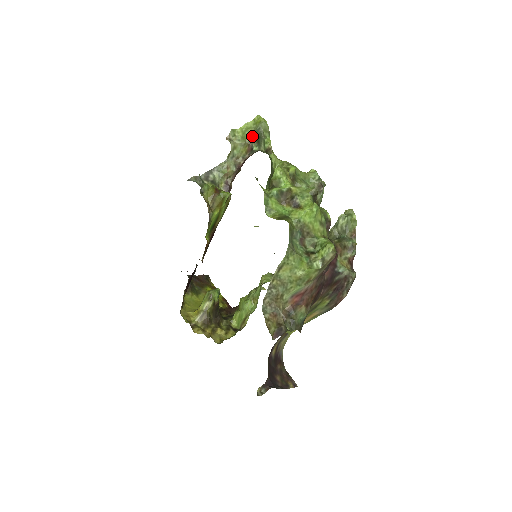
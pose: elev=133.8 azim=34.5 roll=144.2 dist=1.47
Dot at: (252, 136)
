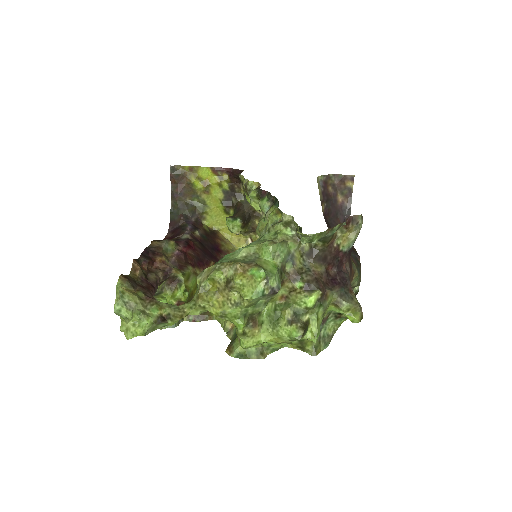
Dot at: occluded
